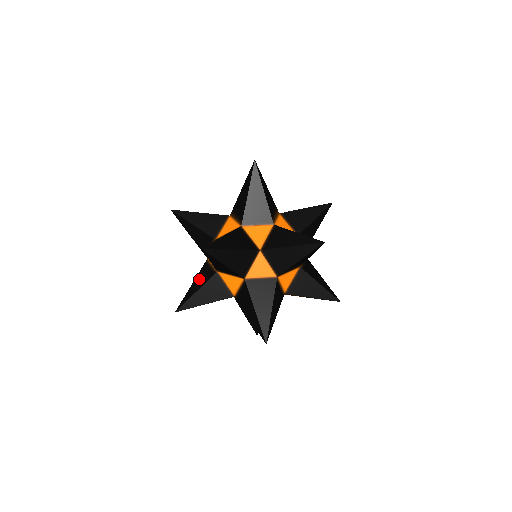
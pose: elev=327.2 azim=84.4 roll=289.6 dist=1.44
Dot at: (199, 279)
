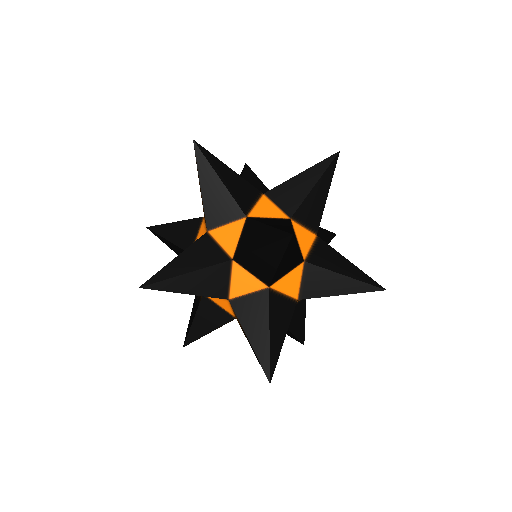
Dot at: occluded
